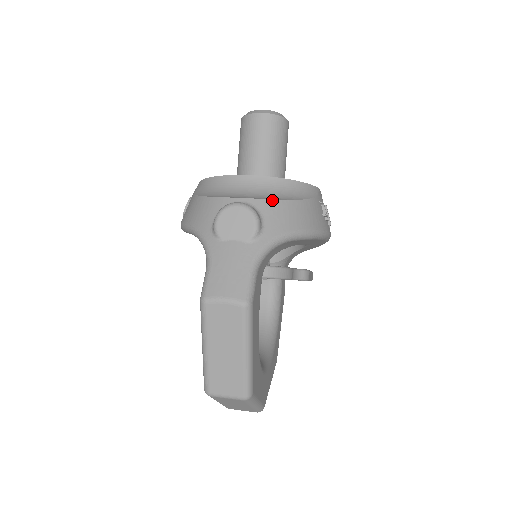
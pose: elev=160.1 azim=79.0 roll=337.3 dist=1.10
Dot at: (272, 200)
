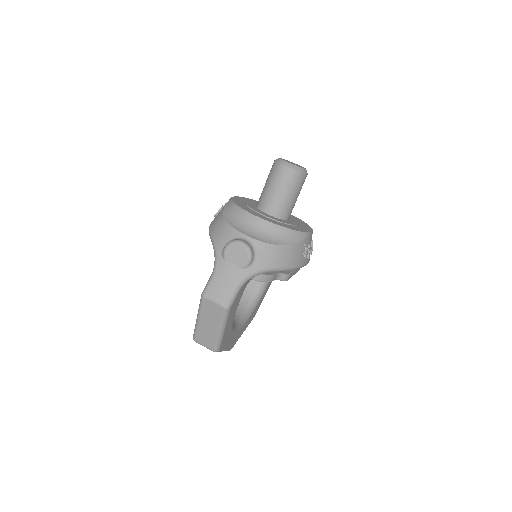
Dot at: (266, 243)
